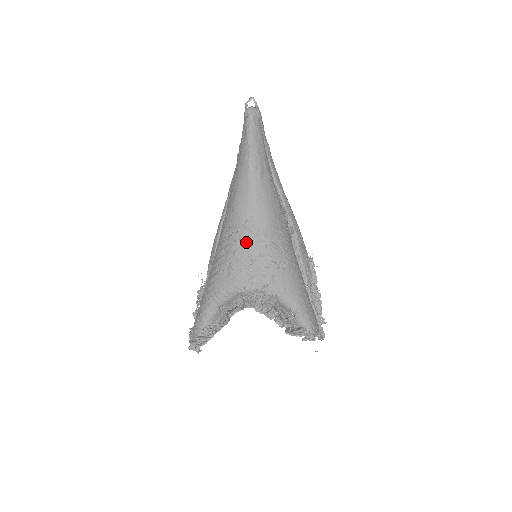
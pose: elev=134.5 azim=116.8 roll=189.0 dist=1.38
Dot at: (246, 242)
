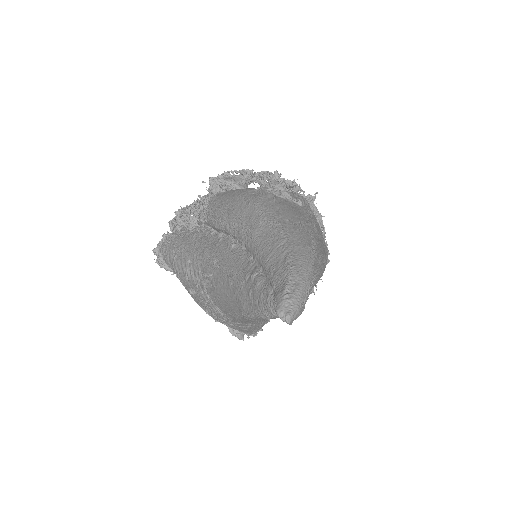
Dot at: (212, 308)
